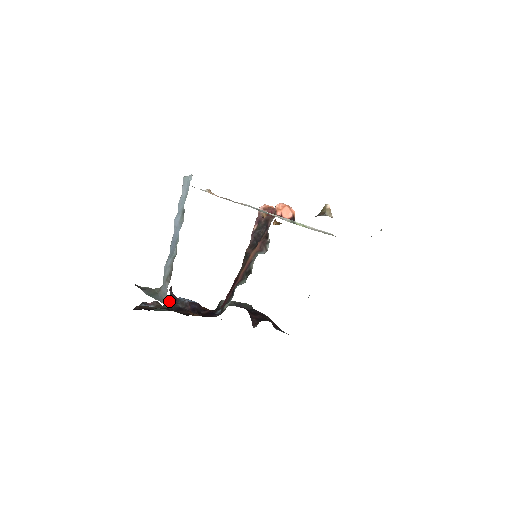
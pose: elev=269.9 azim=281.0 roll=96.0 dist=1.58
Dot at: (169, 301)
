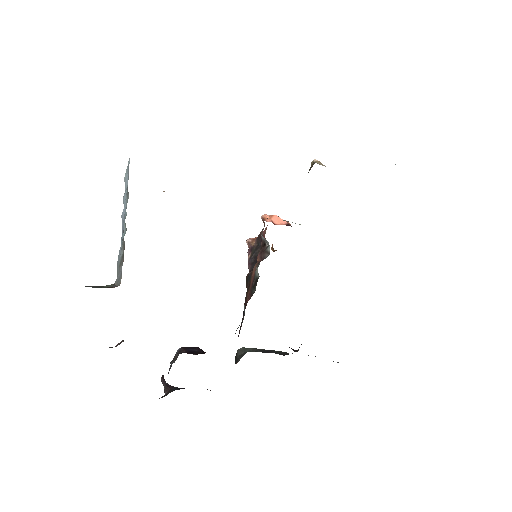
Dot at: occluded
